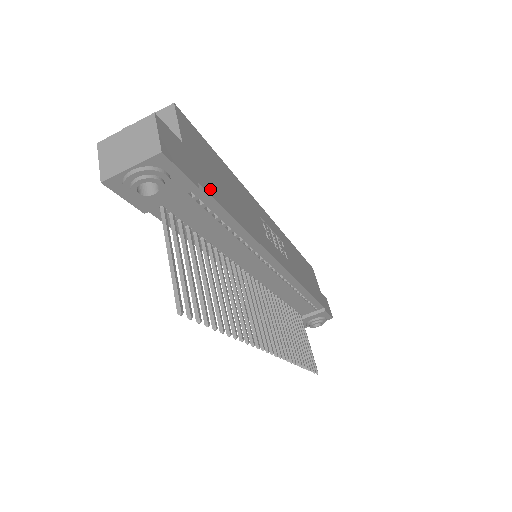
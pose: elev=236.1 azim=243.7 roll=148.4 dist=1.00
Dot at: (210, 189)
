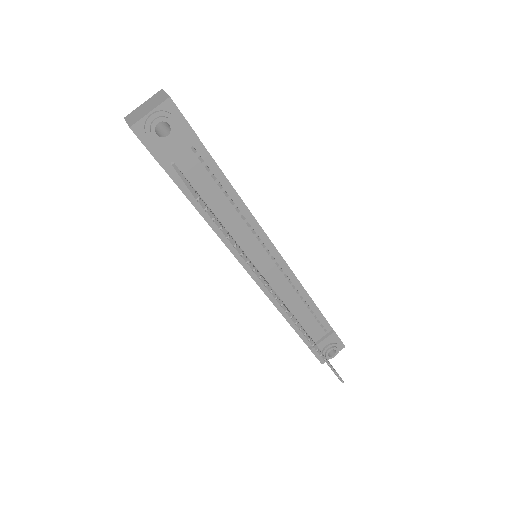
Dot at: (207, 151)
